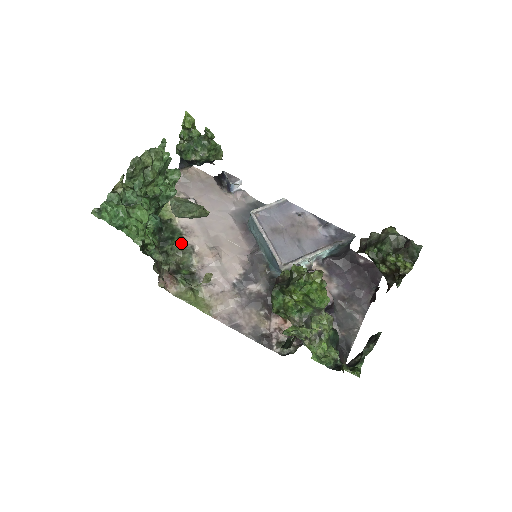
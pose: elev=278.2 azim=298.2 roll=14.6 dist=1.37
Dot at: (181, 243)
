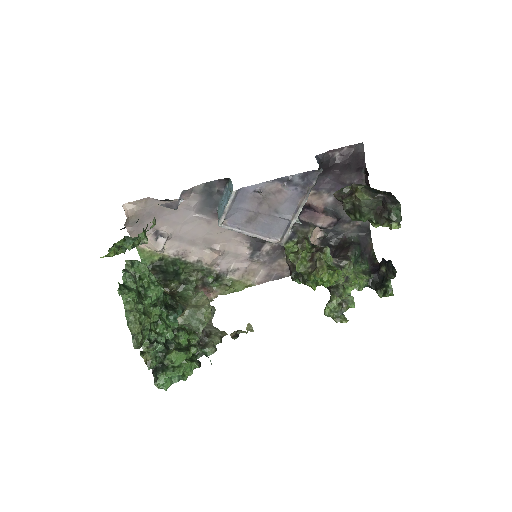
Dot at: (187, 266)
